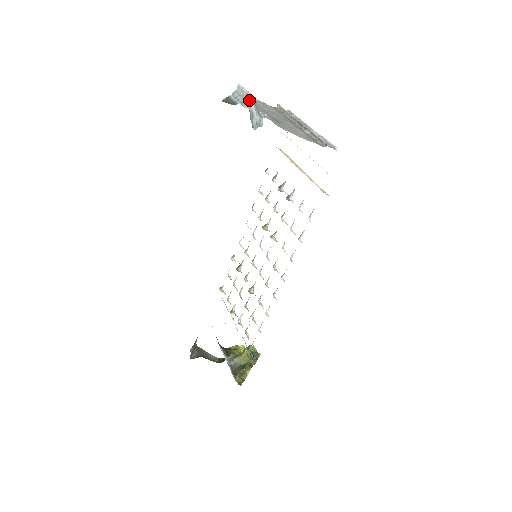
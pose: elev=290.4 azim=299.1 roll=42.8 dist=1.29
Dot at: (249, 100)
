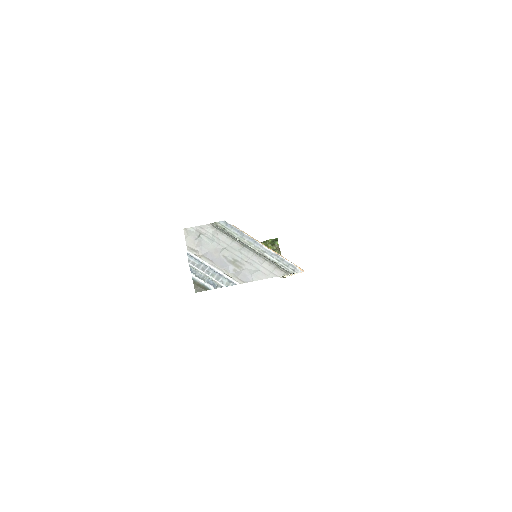
Dot at: (215, 283)
